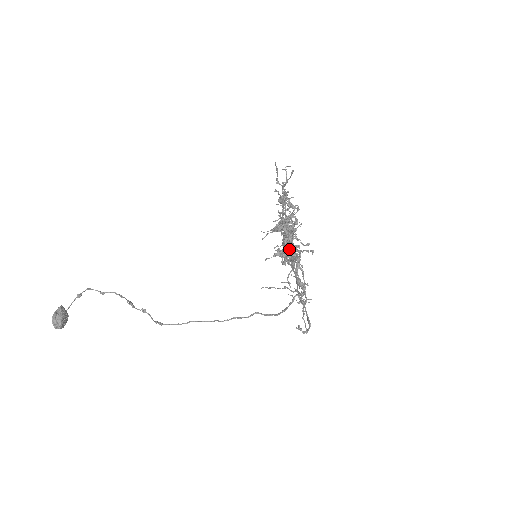
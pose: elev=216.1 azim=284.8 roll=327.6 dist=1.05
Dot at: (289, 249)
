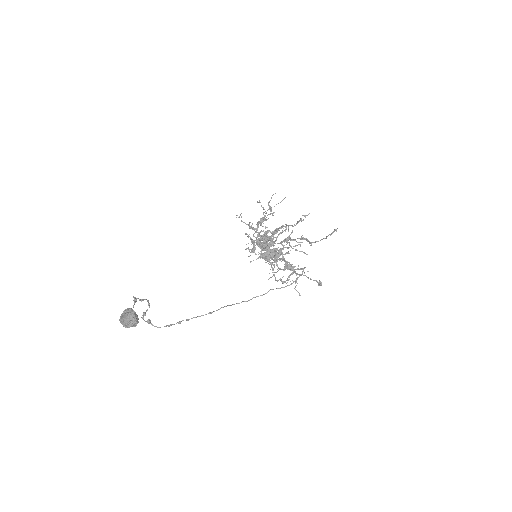
Dot at: (304, 239)
